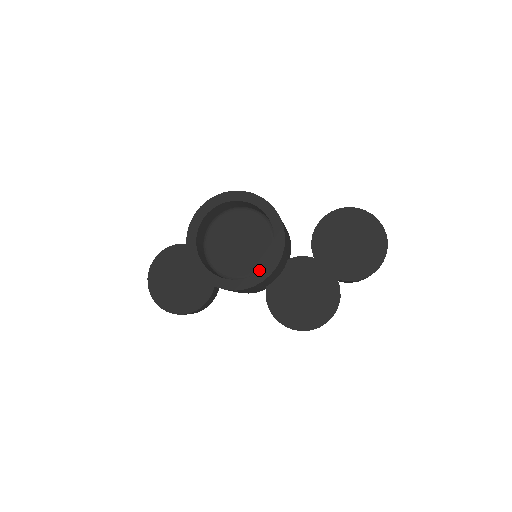
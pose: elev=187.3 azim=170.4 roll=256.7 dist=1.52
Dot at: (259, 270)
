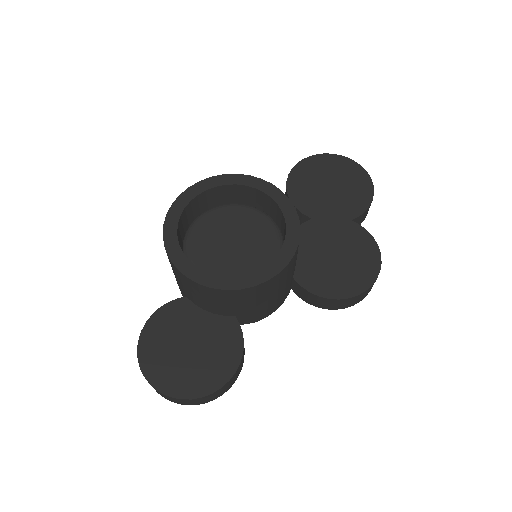
Dot at: (285, 235)
